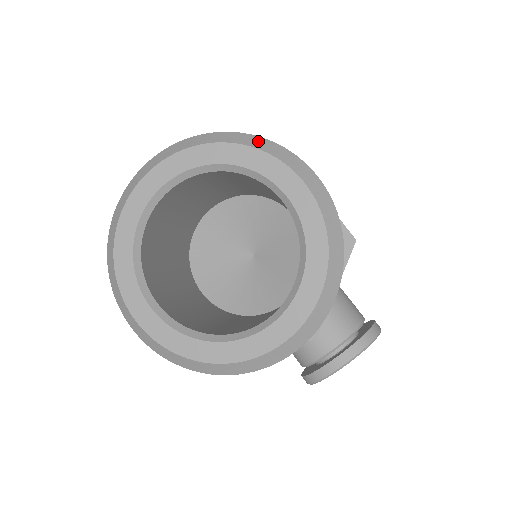
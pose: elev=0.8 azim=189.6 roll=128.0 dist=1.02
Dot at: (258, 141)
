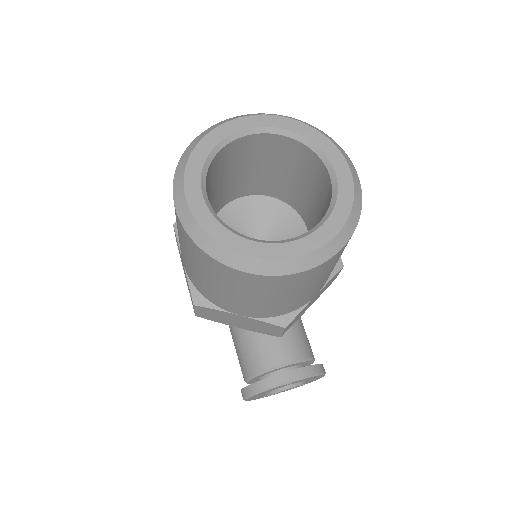
Dot at: (324, 133)
